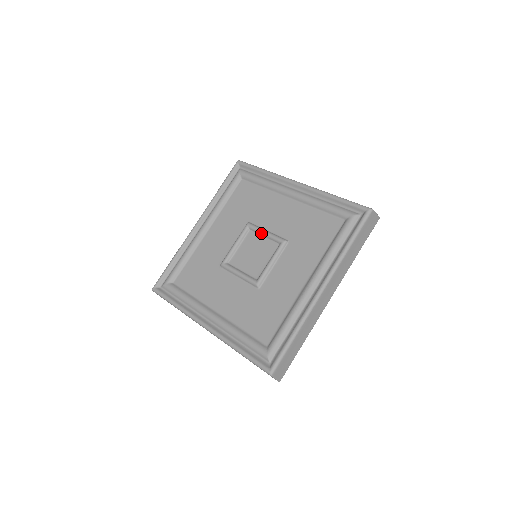
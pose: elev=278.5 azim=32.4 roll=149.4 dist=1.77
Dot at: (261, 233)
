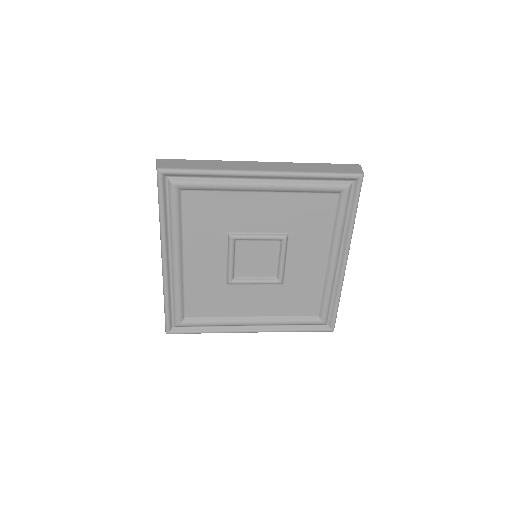
Dot at: (254, 240)
